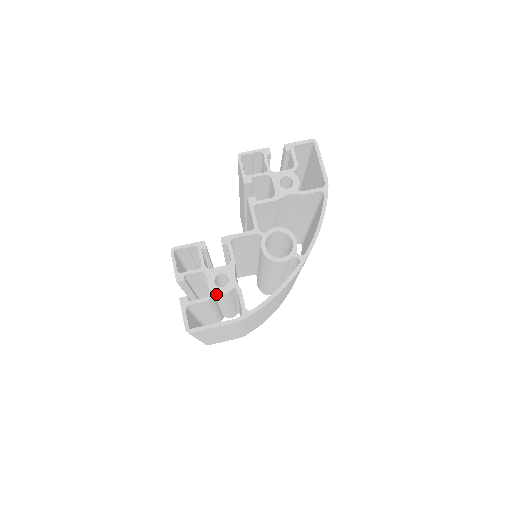
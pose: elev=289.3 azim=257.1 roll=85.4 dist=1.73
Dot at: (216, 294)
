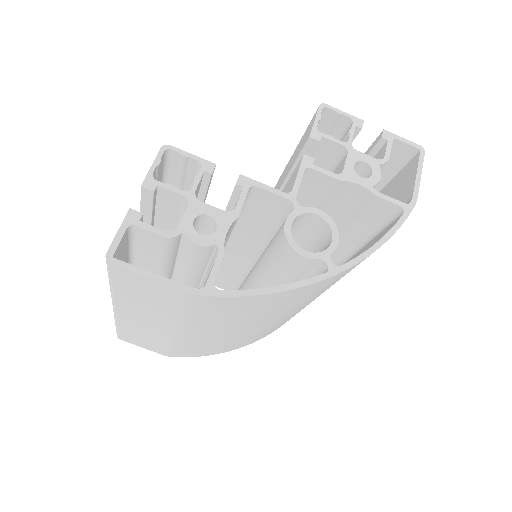
Dot at: (184, 239)
